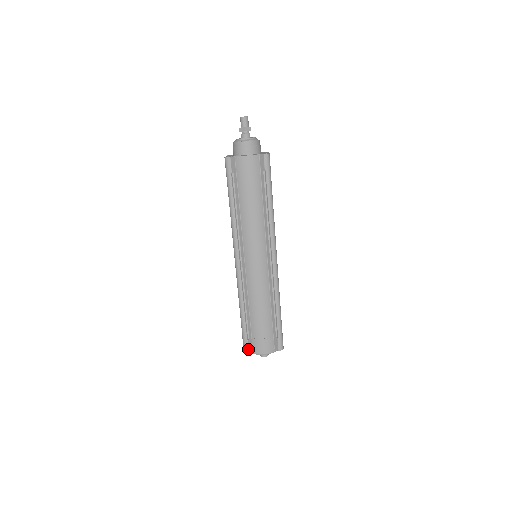
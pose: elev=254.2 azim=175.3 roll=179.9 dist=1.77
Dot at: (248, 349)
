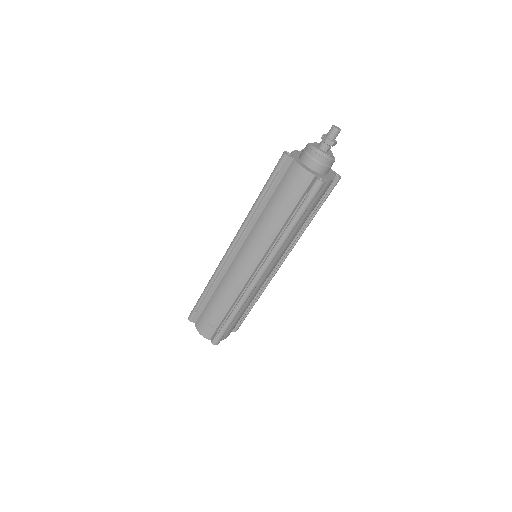
Dot at: (191, 318)
